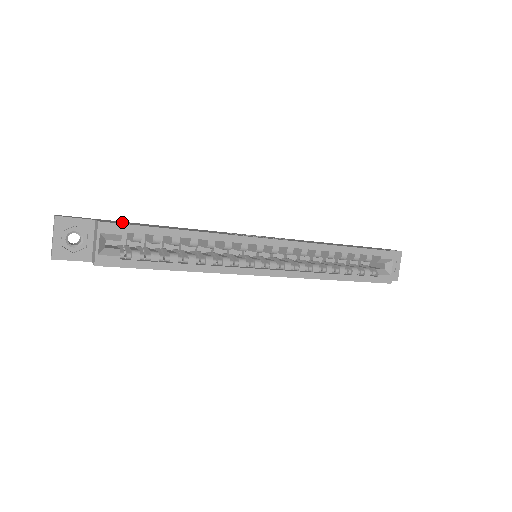
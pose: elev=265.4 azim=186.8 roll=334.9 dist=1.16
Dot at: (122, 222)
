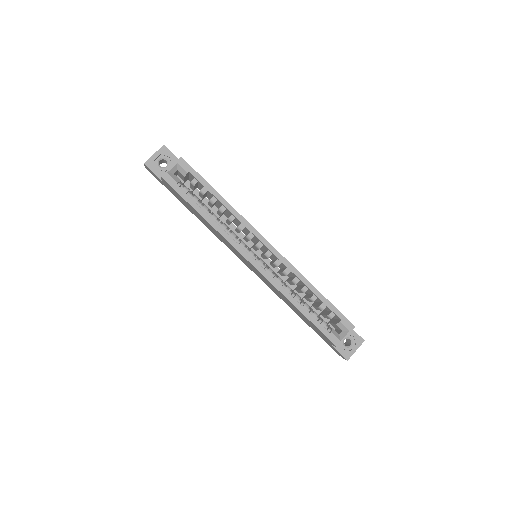
Dot at: occluded
